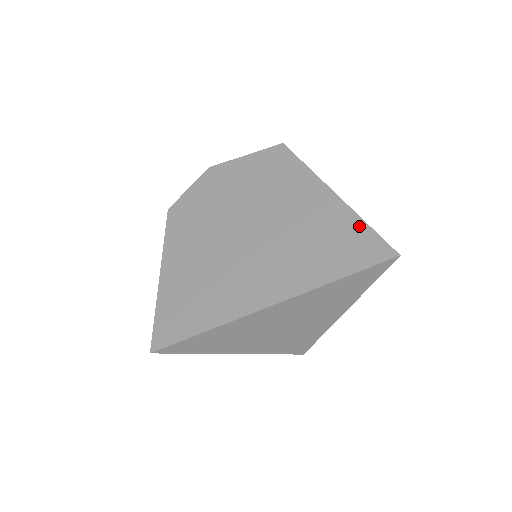
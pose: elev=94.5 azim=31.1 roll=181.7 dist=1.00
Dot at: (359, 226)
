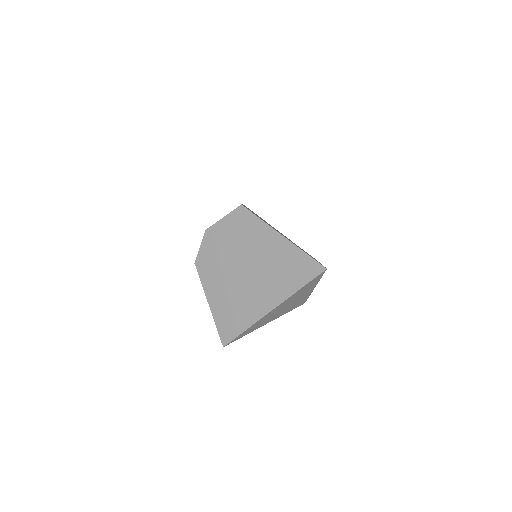
Dot at: (301, 255)
